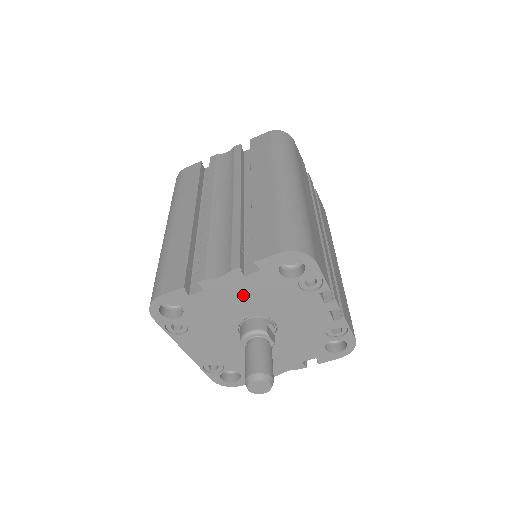
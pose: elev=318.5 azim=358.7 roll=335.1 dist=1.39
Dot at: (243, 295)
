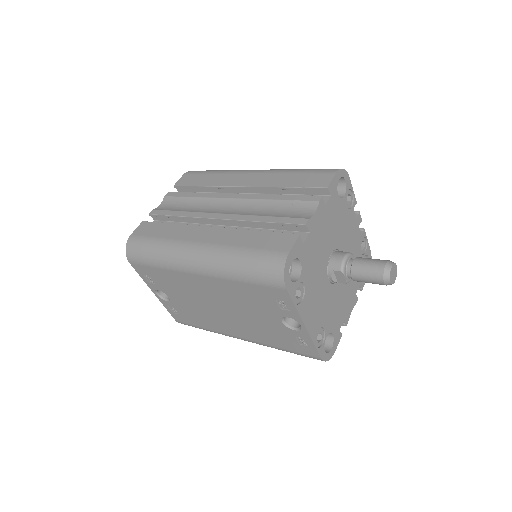
Dot at: (326, 228)
